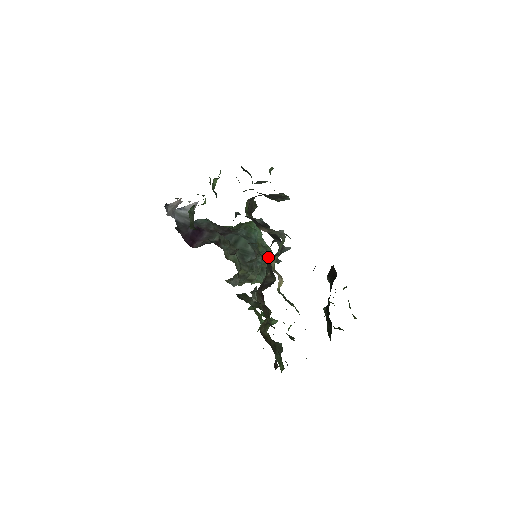
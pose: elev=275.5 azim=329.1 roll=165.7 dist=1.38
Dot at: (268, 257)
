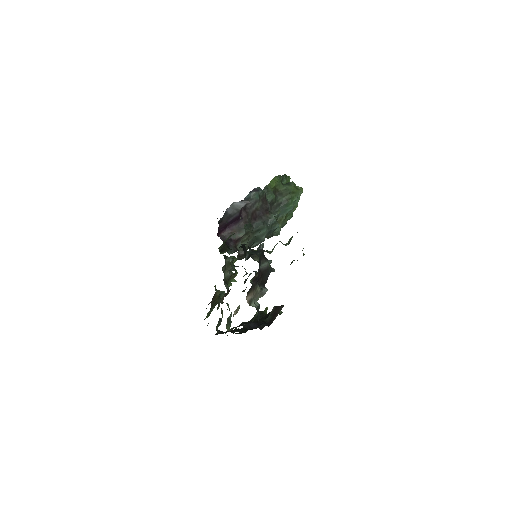
Dot at: occluded
